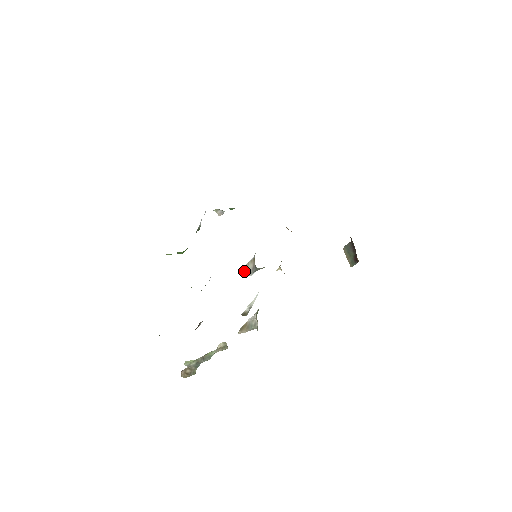
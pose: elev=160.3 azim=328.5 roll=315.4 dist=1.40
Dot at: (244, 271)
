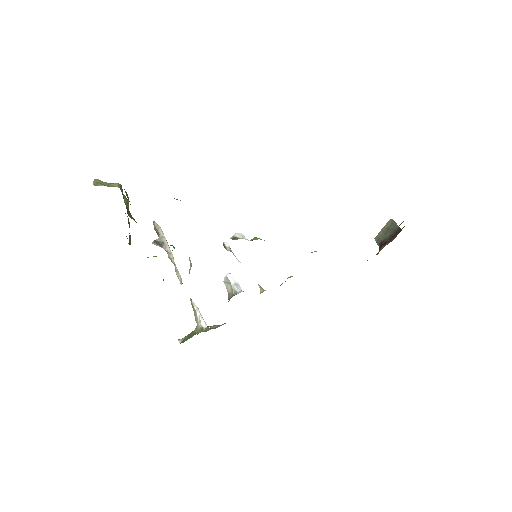
Dot at: (224, 280)
